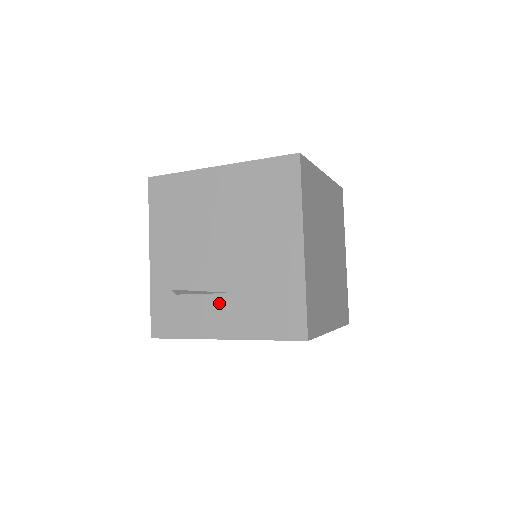
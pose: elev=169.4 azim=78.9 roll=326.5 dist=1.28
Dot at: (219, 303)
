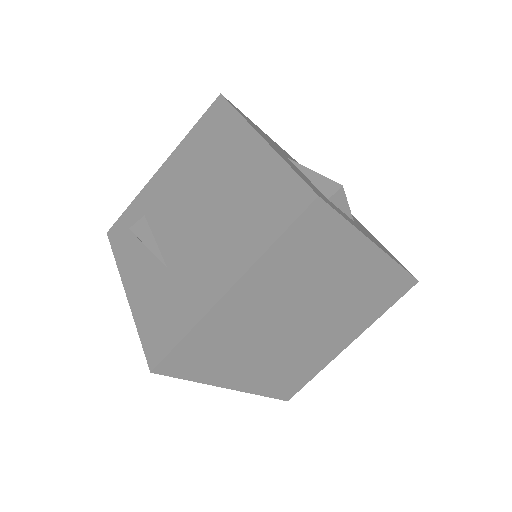
Dot at: occluded
